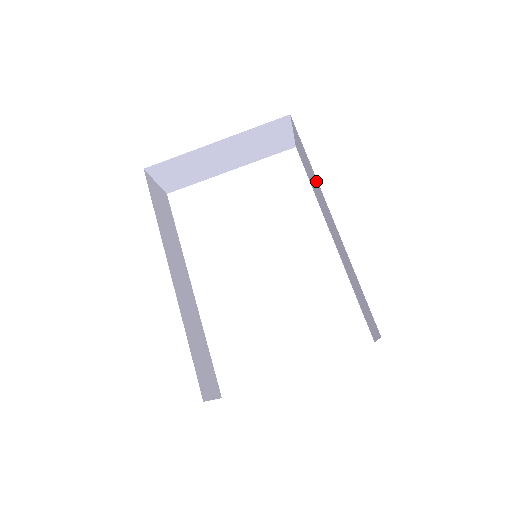
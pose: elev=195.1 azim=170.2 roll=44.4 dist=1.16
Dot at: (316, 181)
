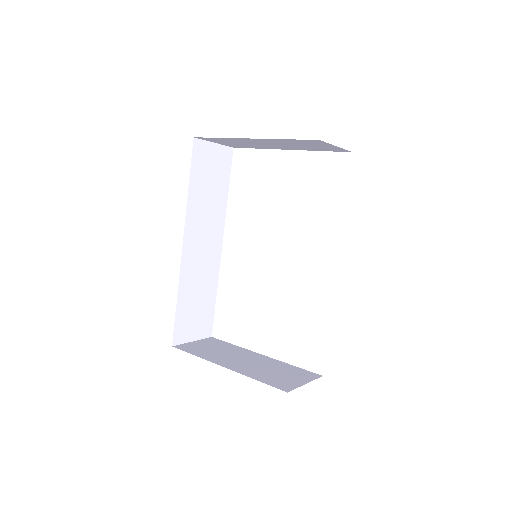
Dot at: occluded
